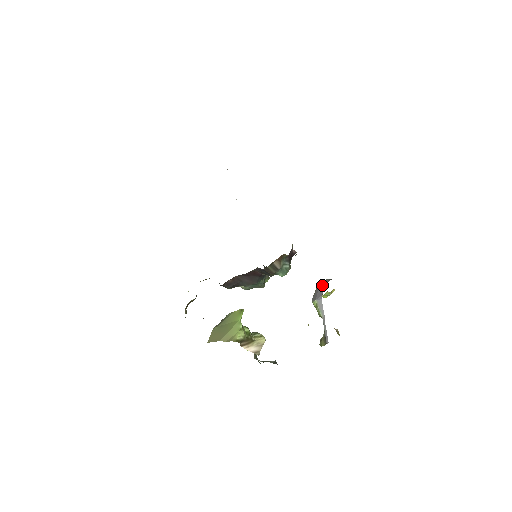
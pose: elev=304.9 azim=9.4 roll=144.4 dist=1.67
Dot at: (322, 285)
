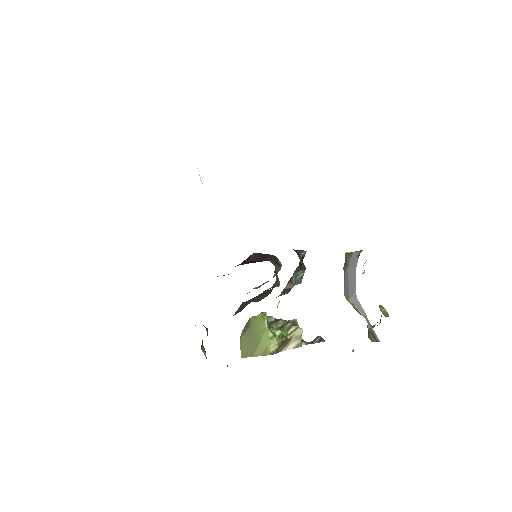
Dot at: (351, 271)
